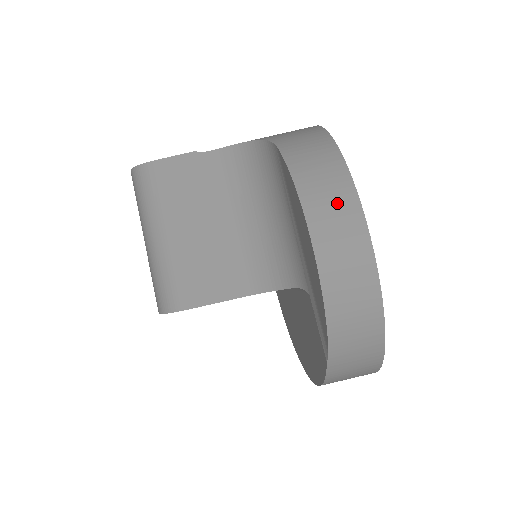
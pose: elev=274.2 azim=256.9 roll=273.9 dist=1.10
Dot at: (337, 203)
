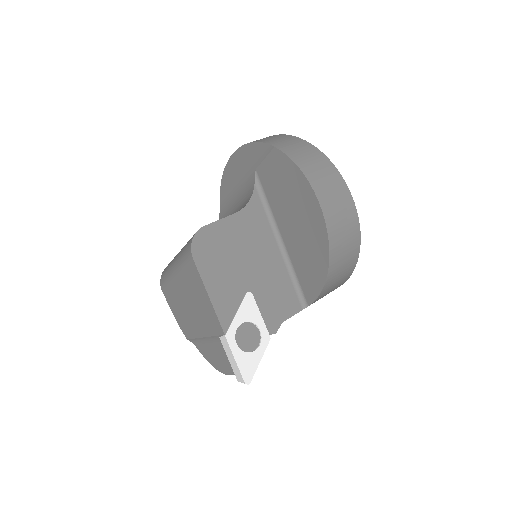
Dot at: occluded
